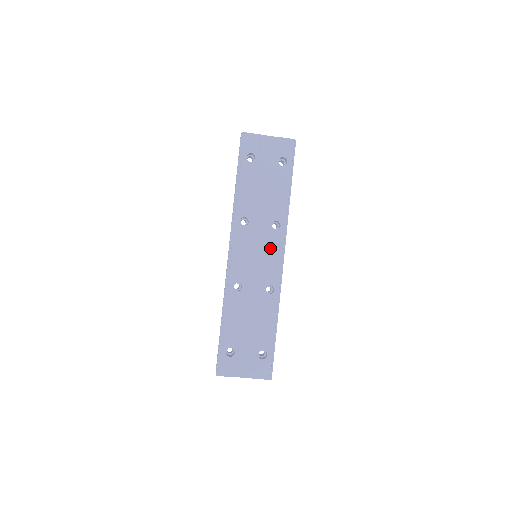
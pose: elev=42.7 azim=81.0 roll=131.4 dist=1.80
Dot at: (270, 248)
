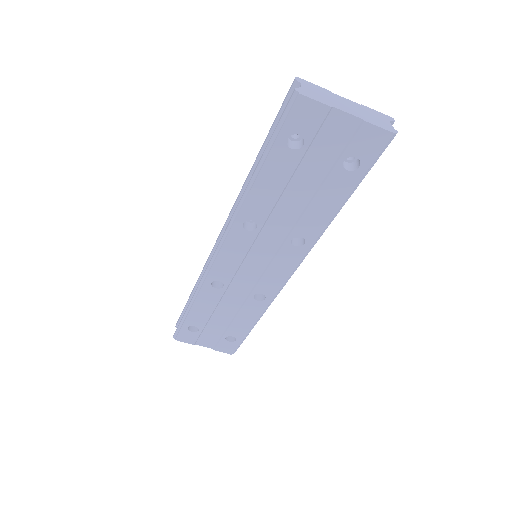
Dot at: (278, 262)
